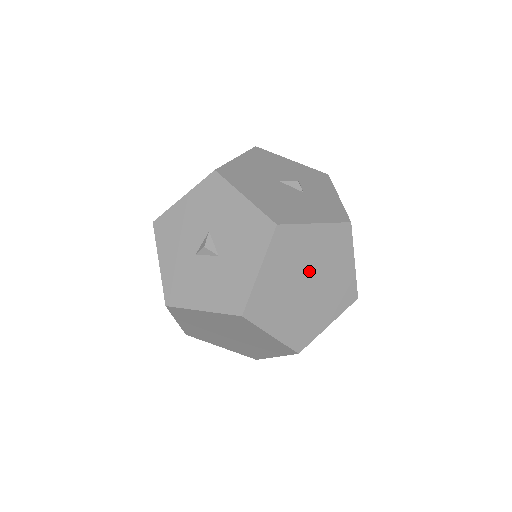
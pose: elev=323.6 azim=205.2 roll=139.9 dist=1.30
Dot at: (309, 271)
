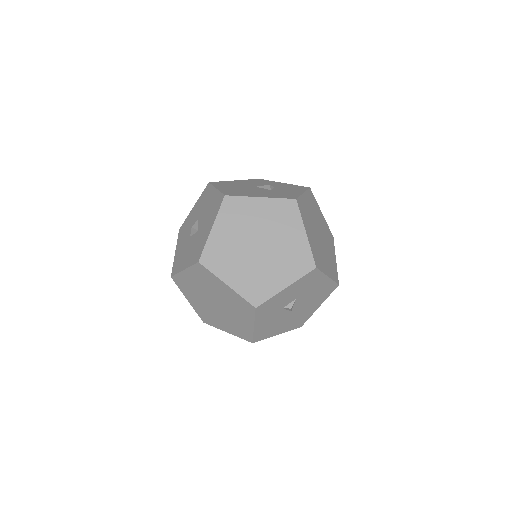
Dot at: (258, 235)
